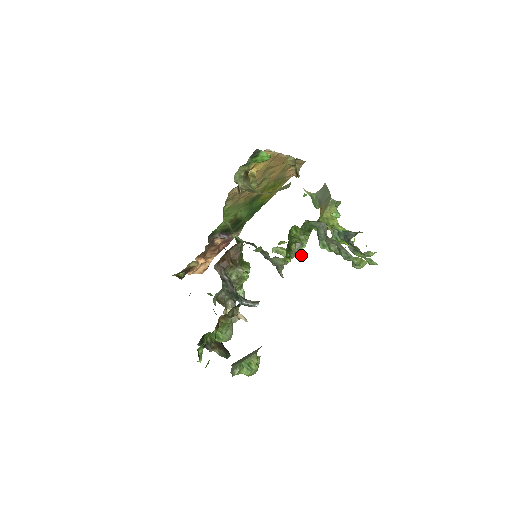
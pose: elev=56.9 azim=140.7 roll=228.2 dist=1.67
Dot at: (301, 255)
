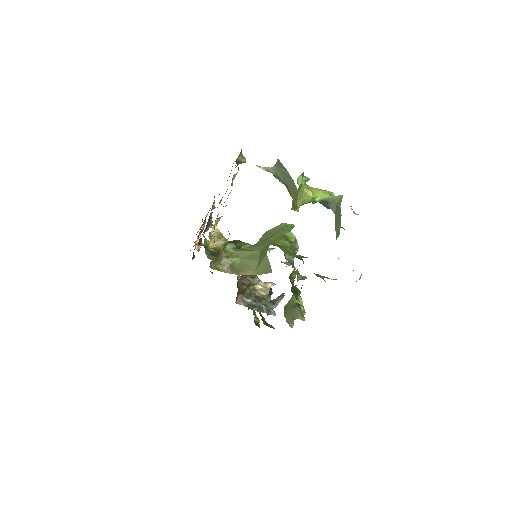
Dot at: (298, 250)
